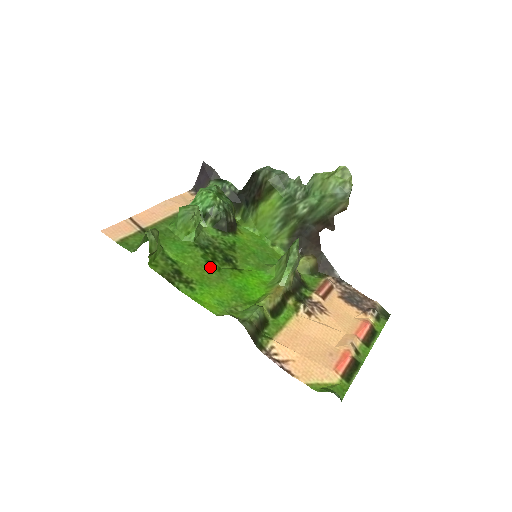
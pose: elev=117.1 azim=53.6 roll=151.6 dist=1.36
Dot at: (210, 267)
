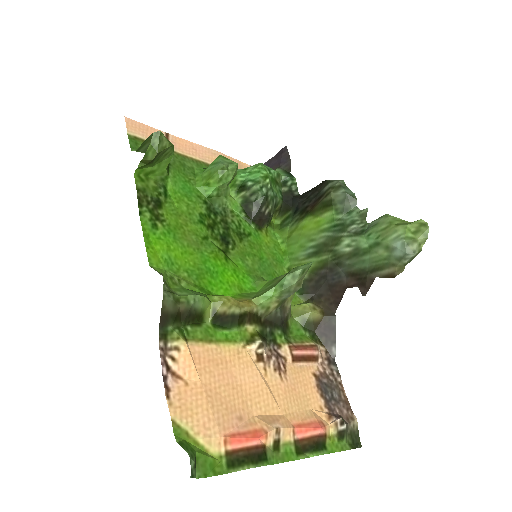
Dot at: (198, 228)
